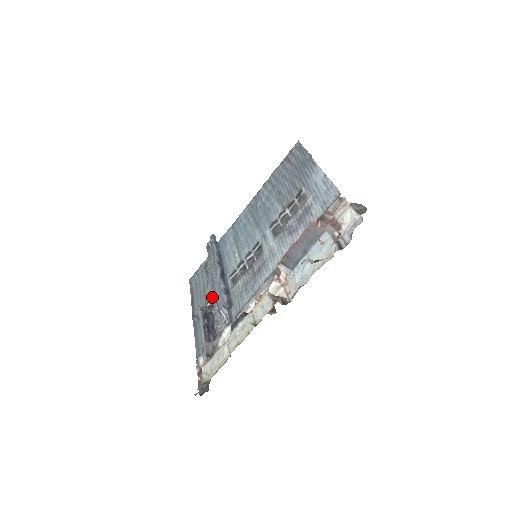
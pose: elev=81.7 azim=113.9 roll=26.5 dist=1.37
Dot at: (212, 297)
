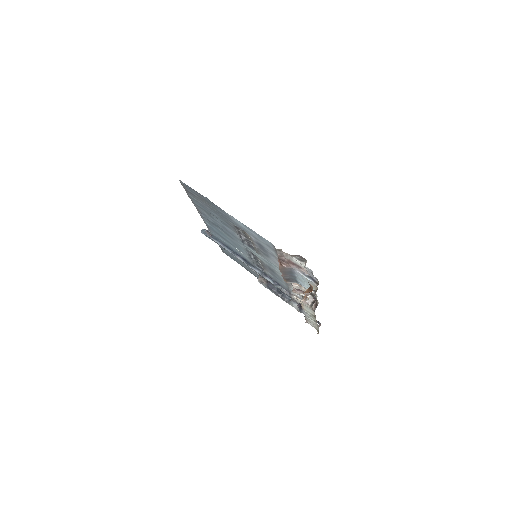
Dot at: occluded
